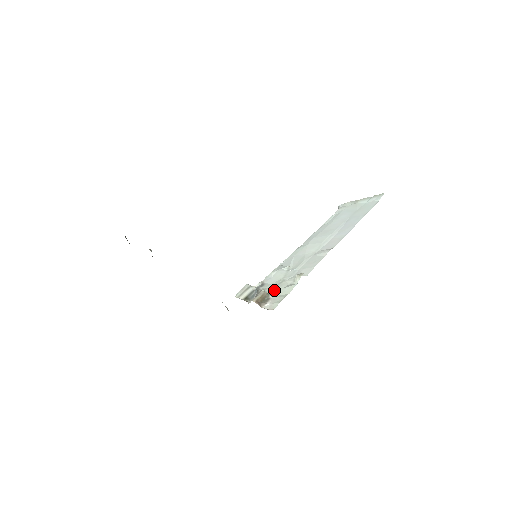
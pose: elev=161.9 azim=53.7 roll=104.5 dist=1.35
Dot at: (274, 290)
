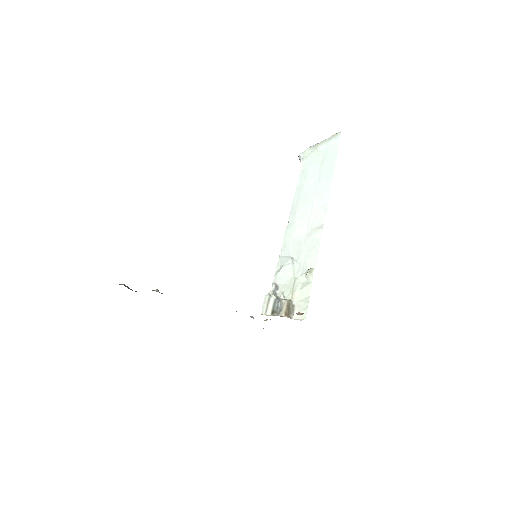
Dot at: (293, 294)
